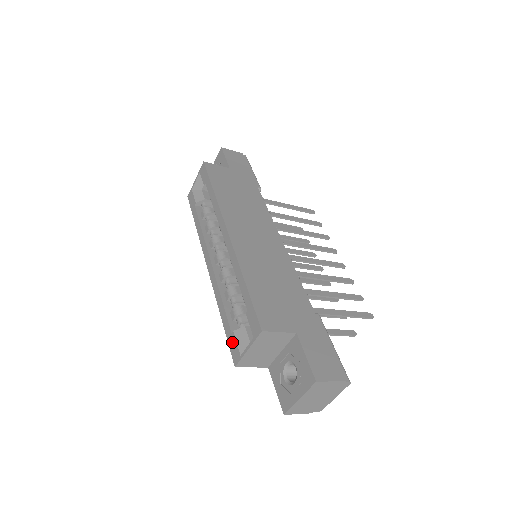
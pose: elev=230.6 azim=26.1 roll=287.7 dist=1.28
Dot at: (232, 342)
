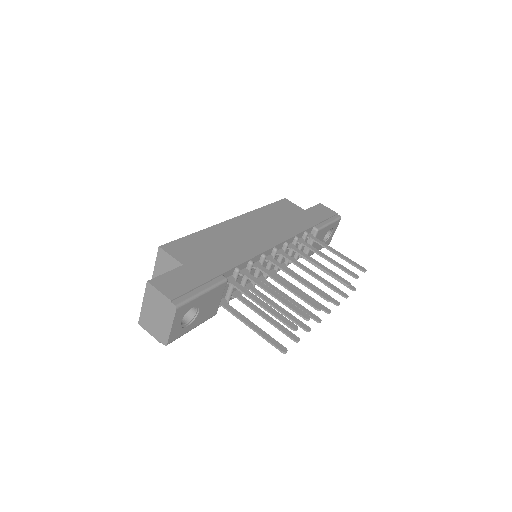
Dot at: occluded
